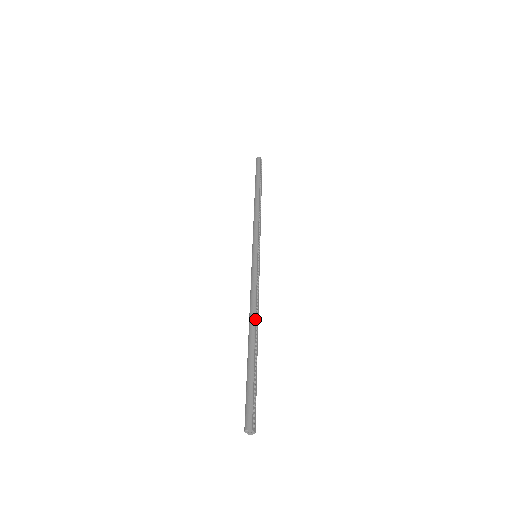
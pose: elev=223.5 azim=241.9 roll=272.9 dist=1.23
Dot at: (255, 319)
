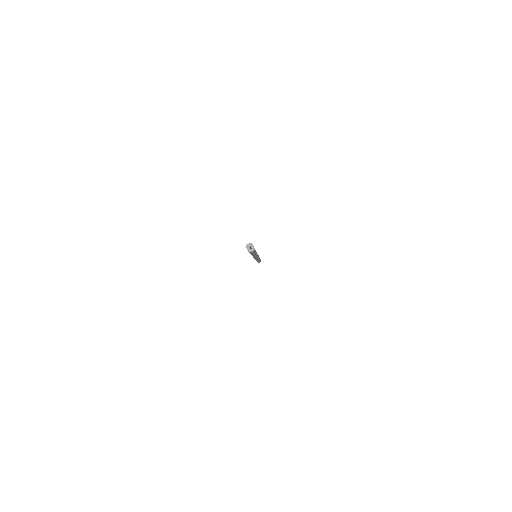
Dot at: occluded
